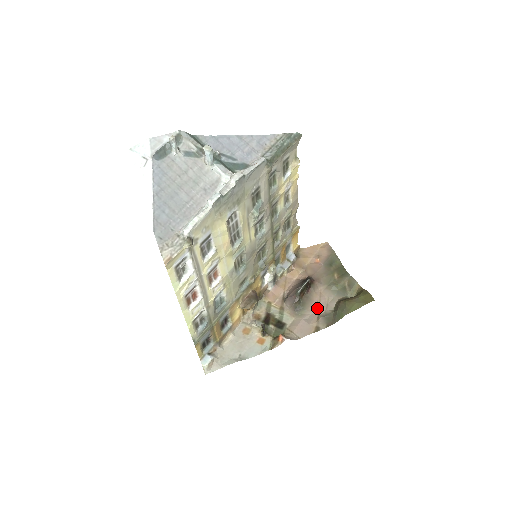
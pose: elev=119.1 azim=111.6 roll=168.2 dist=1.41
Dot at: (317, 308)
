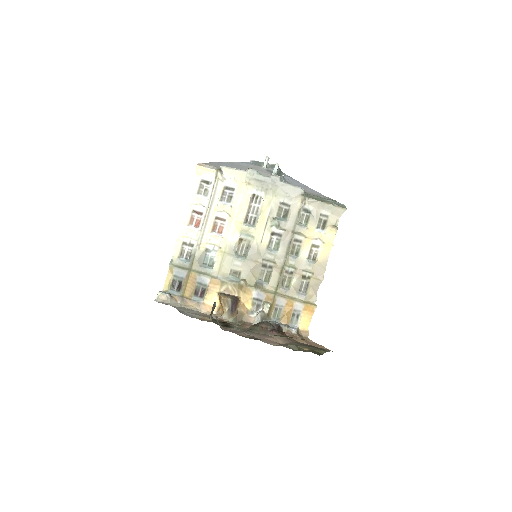
Dot at: (262, 339)
